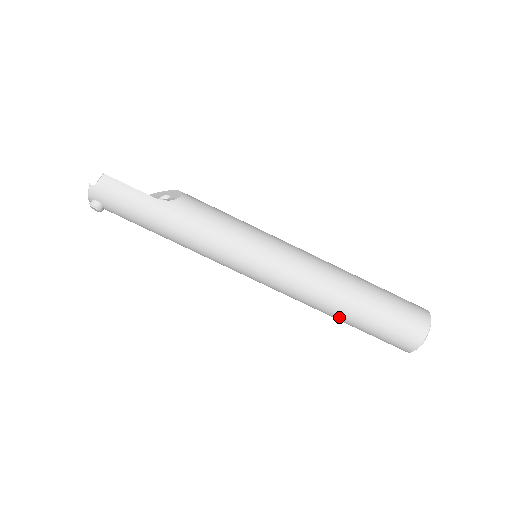
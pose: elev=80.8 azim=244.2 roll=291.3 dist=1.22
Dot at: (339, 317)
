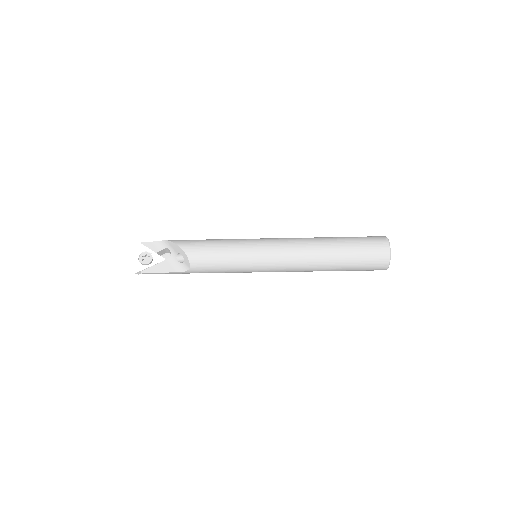
Dot at: occluded
